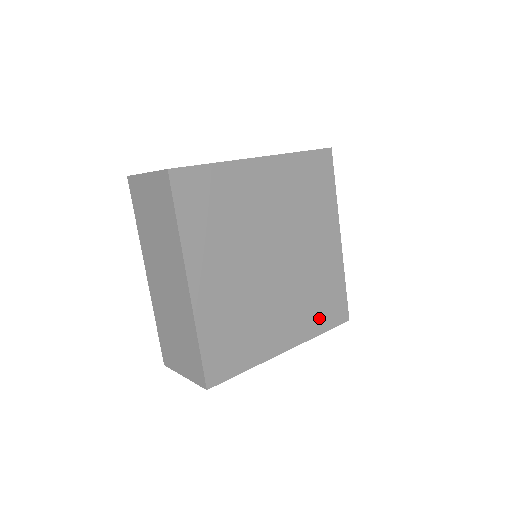
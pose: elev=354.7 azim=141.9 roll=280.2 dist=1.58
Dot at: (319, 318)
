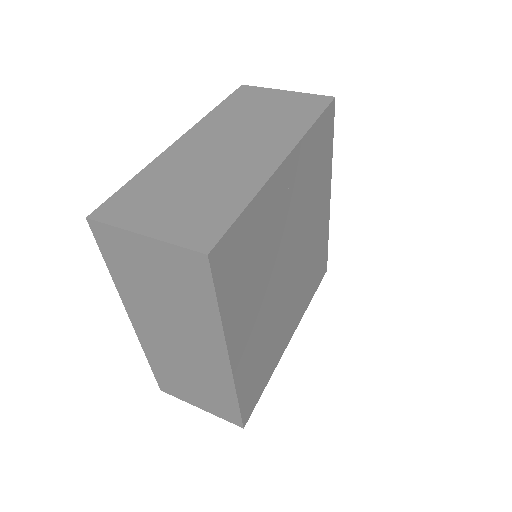
Dot at: (311, 289)
